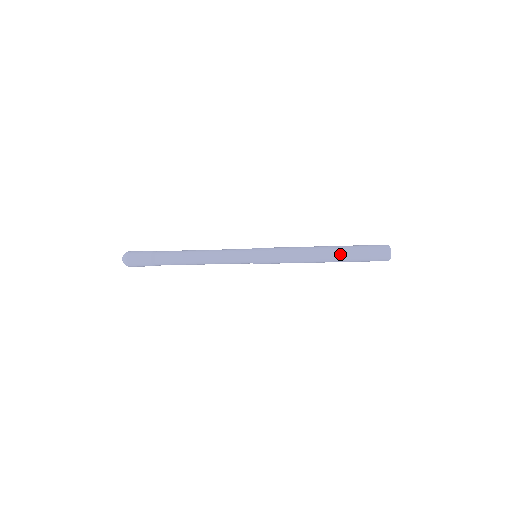
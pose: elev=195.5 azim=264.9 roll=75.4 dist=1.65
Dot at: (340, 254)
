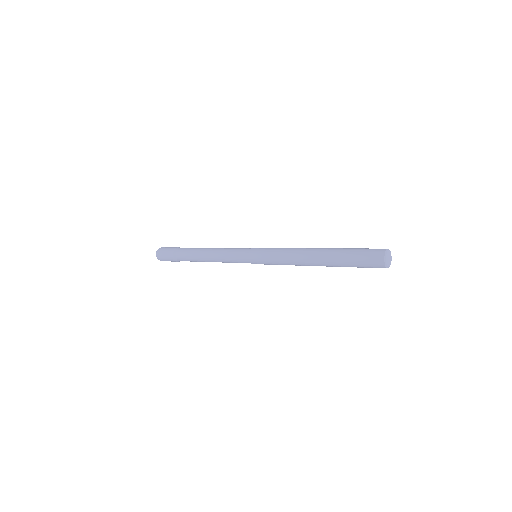
Dot at: (331, 265)
